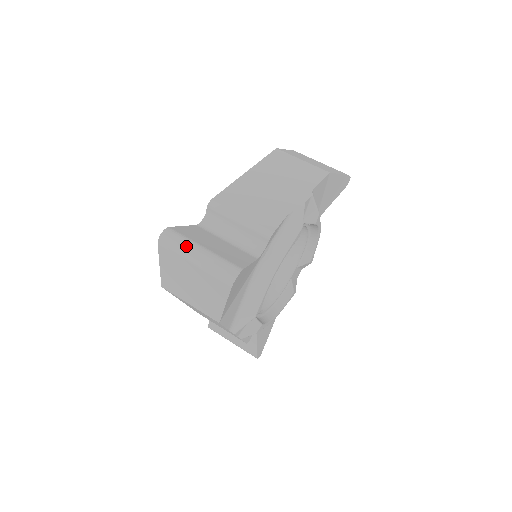
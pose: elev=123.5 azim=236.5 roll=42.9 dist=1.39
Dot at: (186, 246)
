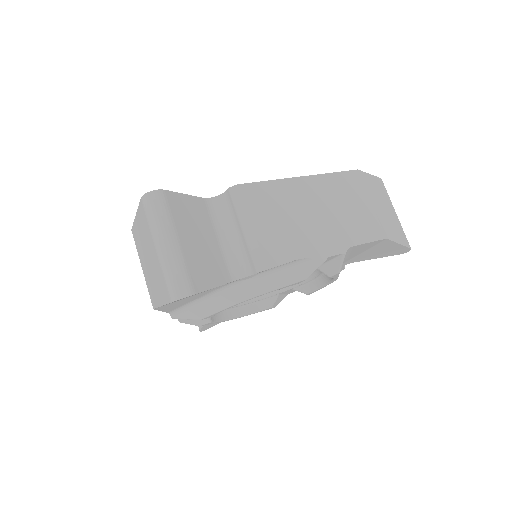
Dot at: (162, 225)
